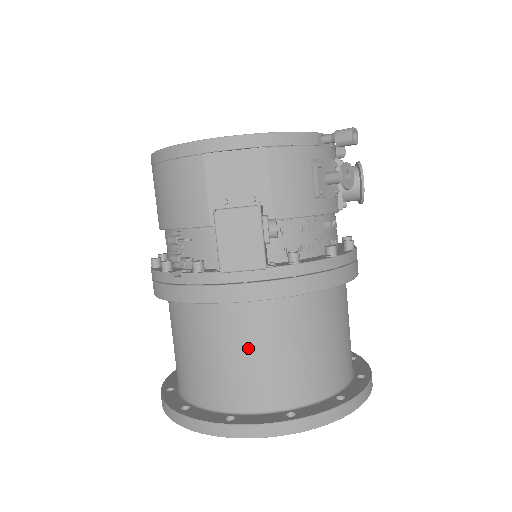
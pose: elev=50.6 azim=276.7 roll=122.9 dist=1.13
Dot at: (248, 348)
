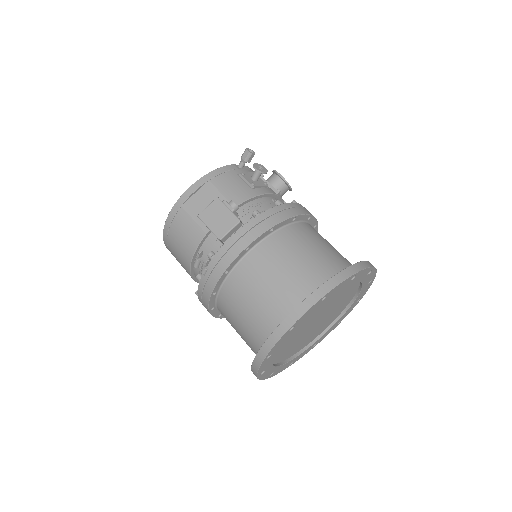
Dot at: (267, 276)
